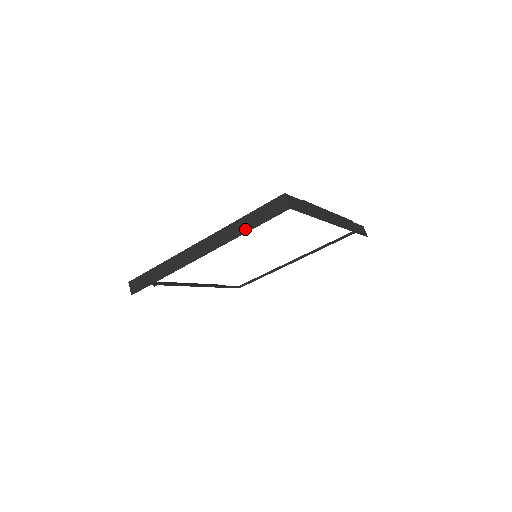
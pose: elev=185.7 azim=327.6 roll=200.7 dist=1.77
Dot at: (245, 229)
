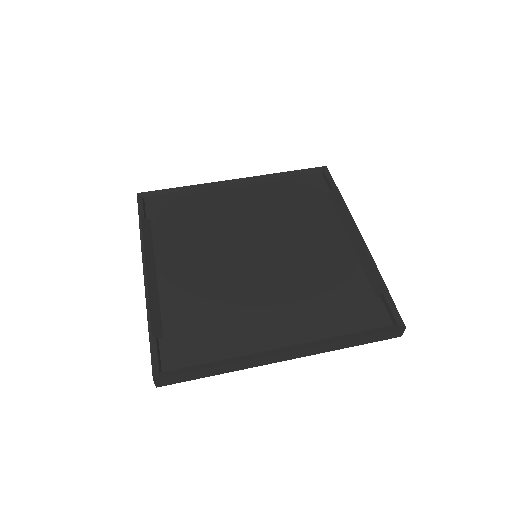
Dot at: (349, 346)
